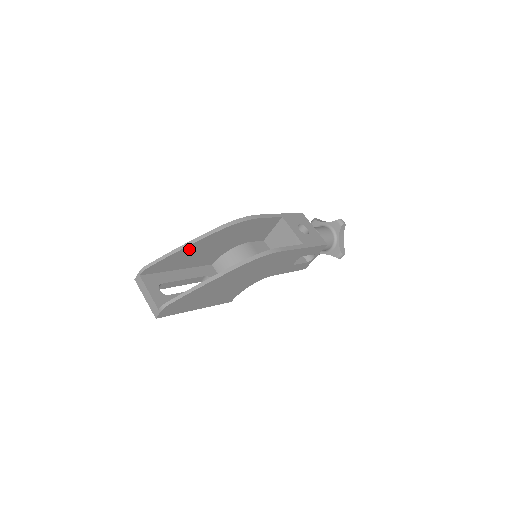
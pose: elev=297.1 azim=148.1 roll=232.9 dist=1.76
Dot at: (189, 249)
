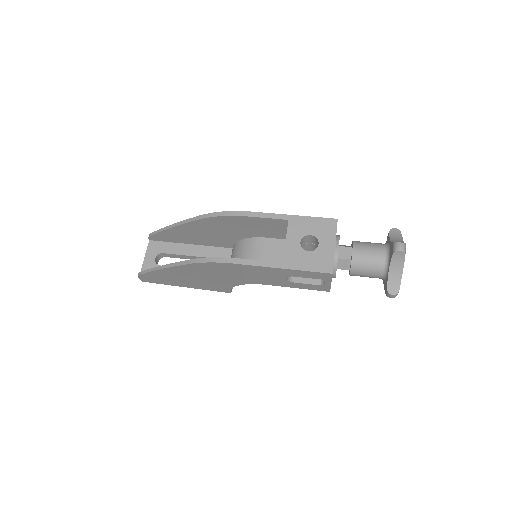
Dot at: (180, 229)
